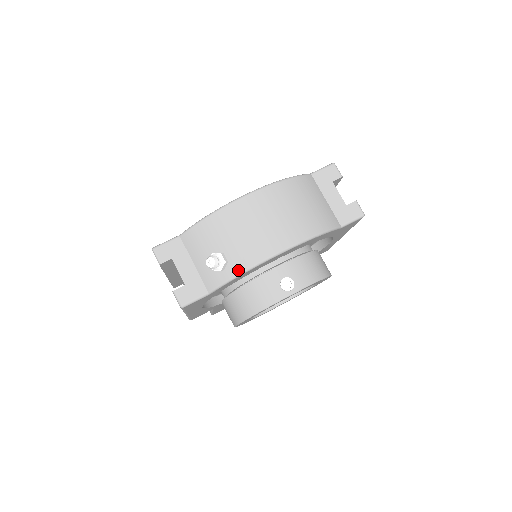
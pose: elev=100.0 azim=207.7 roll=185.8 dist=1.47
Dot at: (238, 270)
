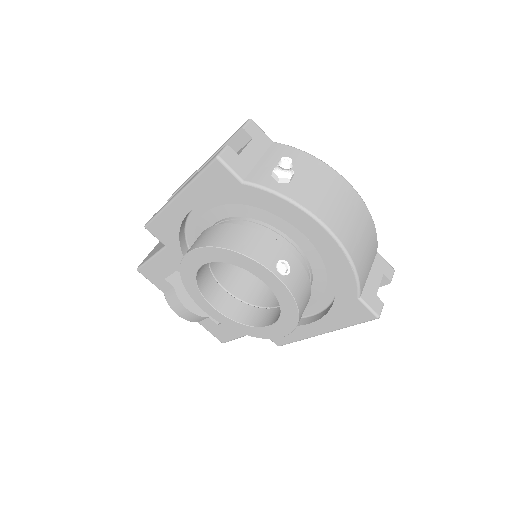
Dot at: (289, 194)
